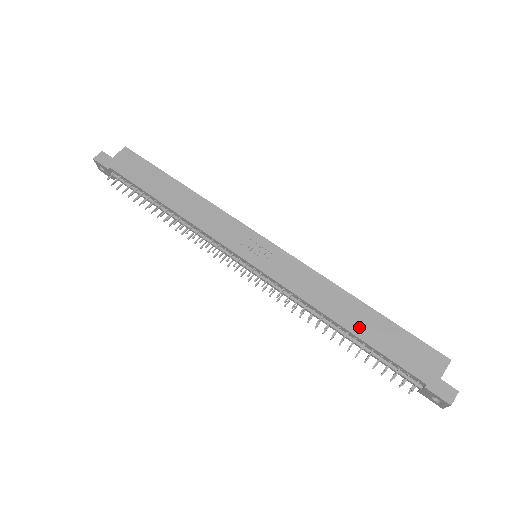
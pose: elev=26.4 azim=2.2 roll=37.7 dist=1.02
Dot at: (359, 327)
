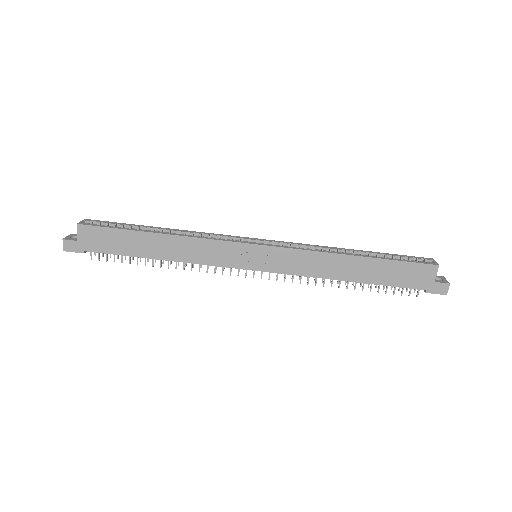
Dot at: (364, 276)
